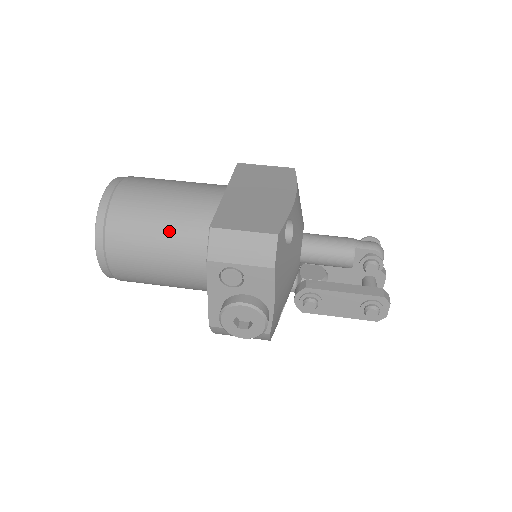
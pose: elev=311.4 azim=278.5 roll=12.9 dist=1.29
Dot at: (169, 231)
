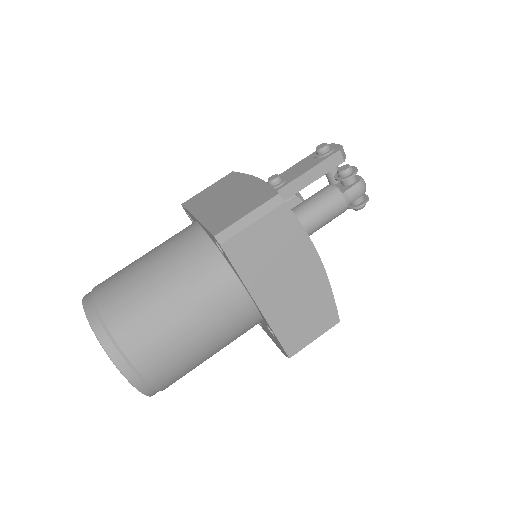
Dot at: occluded
